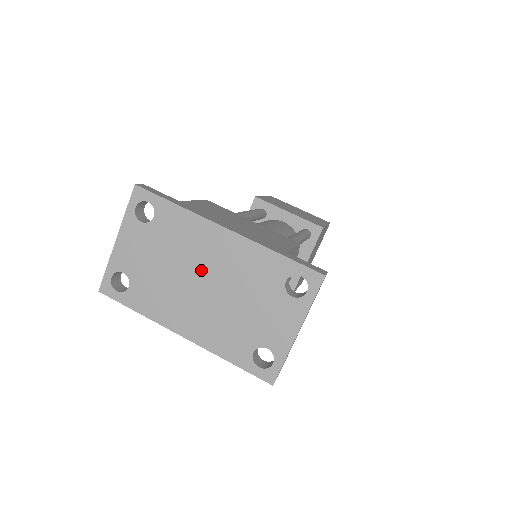
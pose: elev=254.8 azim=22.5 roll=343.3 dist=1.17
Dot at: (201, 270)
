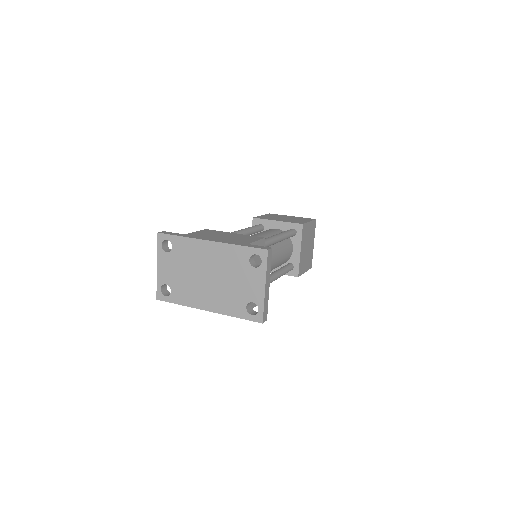
Dot at: (205, 269)
